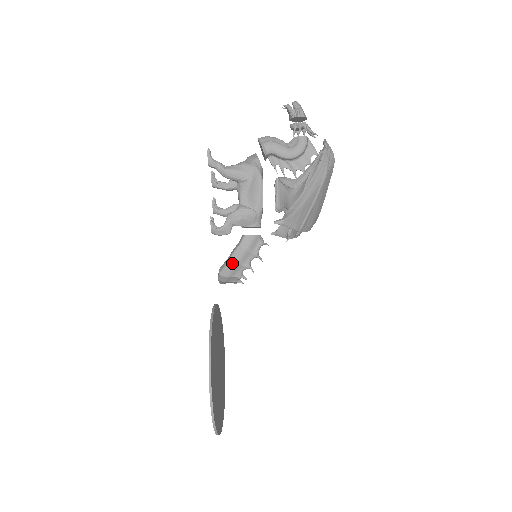
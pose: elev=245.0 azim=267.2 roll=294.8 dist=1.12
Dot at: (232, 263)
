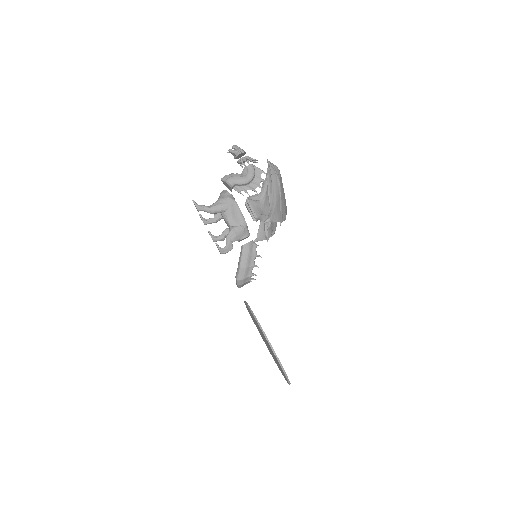
Dot at: (243, 268)
